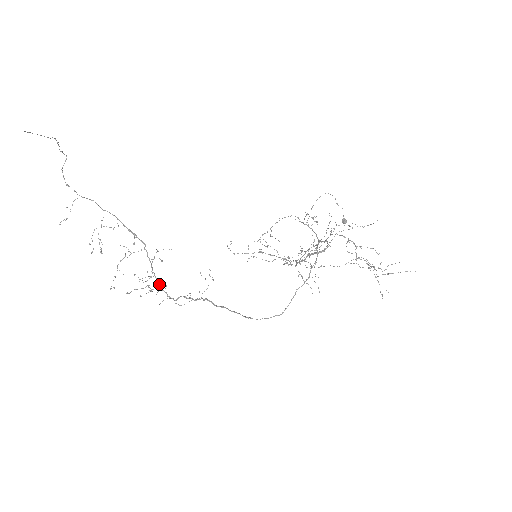
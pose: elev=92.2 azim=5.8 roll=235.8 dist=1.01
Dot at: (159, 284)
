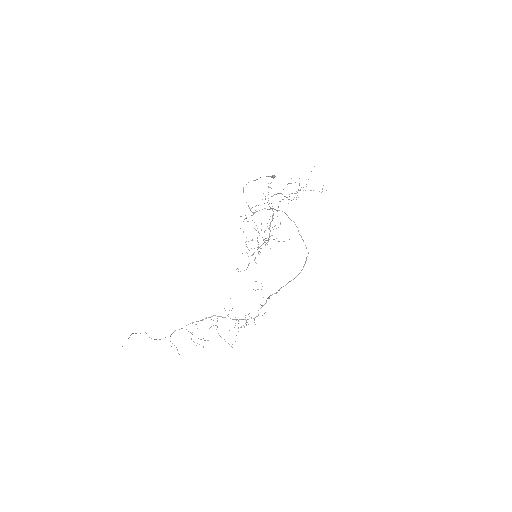
Dot at: occluded
